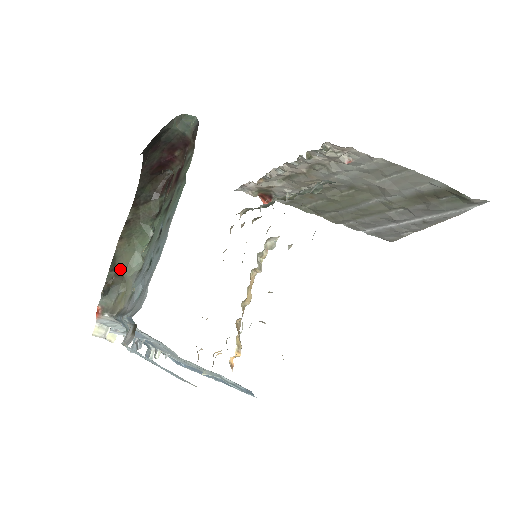
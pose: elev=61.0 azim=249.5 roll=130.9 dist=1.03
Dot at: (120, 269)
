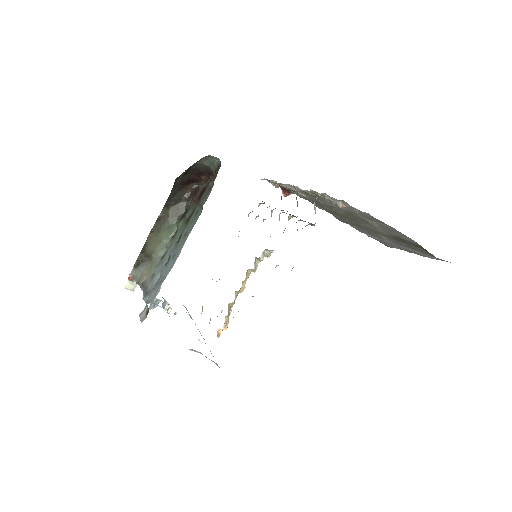
Dot at: (149, 252)
